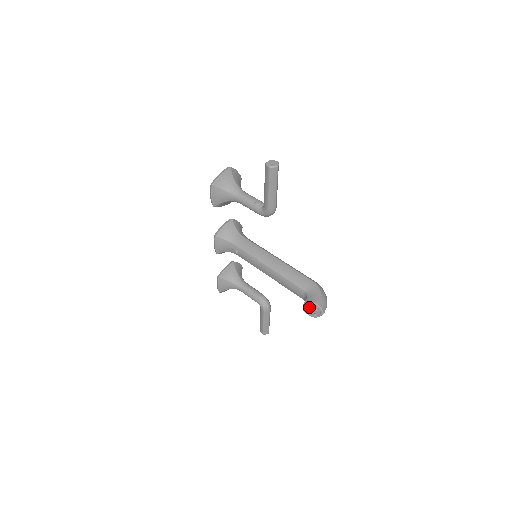
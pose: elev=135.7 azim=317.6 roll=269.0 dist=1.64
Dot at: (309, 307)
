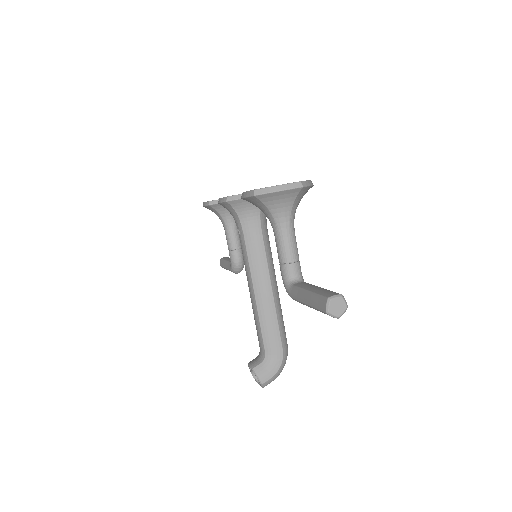
Dot at: (253, 375)
